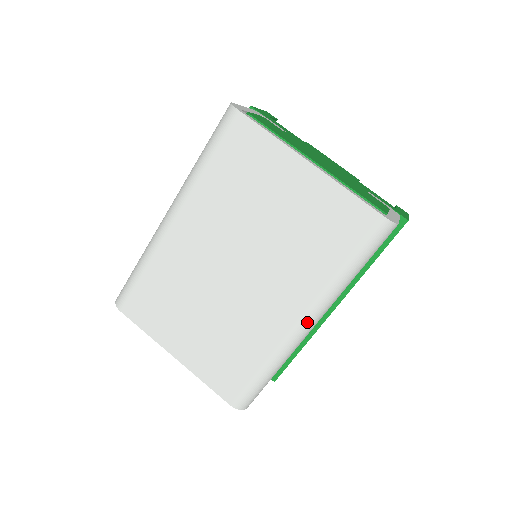
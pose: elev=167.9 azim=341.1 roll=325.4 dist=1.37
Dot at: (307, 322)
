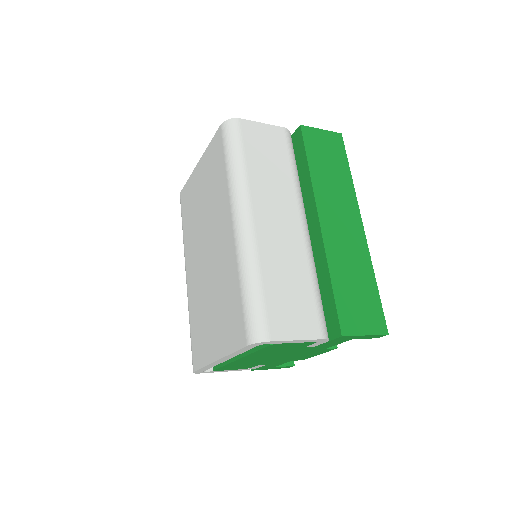
Dot at: (237, 219)
